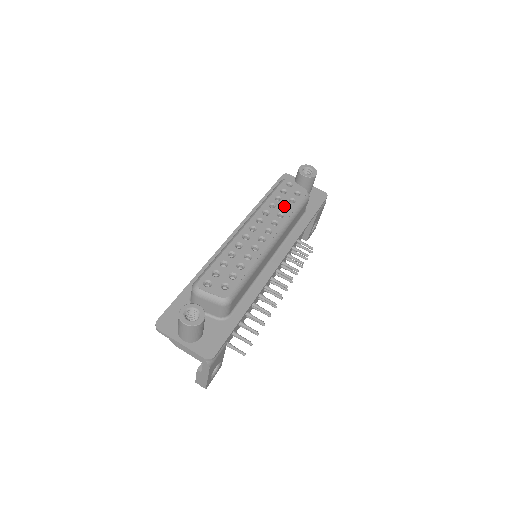
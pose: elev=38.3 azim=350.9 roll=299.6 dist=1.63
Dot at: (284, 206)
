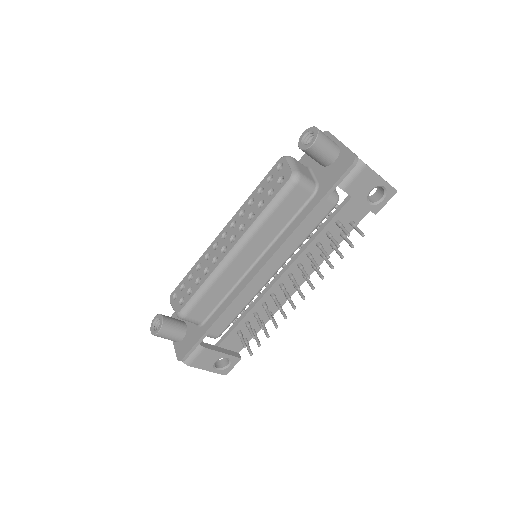
Dot at: (261, 202)
